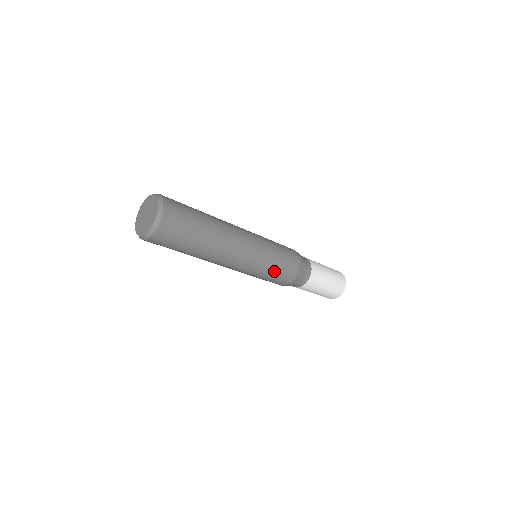
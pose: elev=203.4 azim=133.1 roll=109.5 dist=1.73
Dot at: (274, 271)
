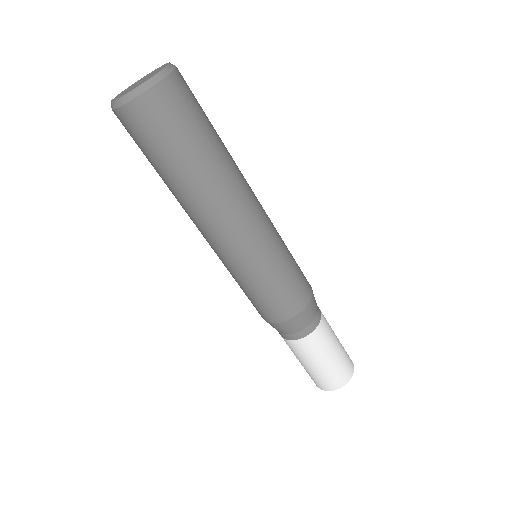
Dot at: (292, 262)
